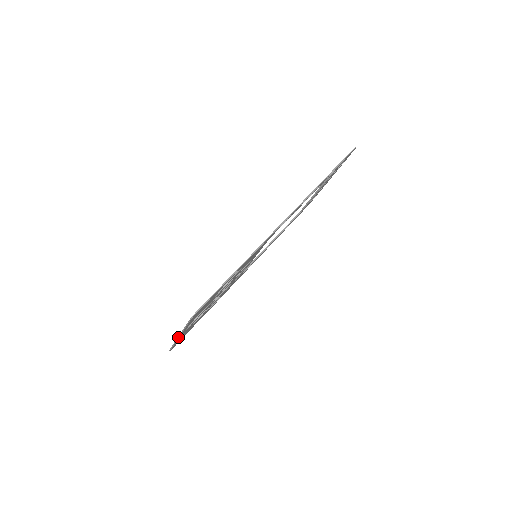
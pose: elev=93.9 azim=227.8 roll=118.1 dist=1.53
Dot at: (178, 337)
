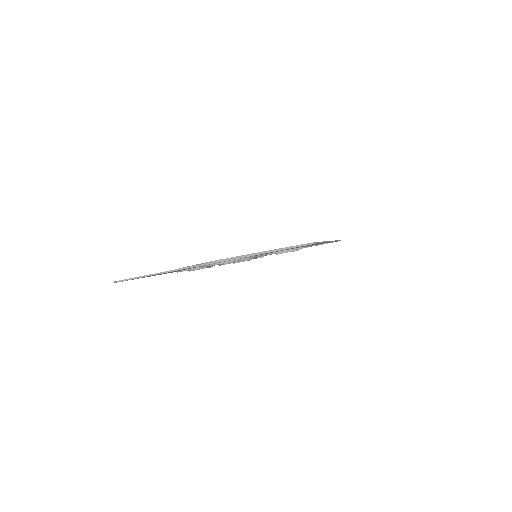
Dot at: (203, 264)
